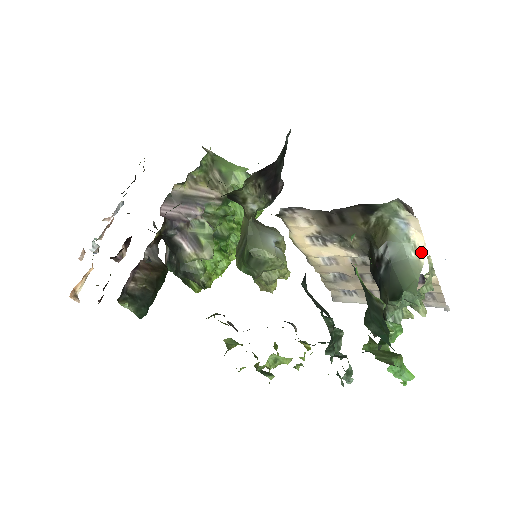
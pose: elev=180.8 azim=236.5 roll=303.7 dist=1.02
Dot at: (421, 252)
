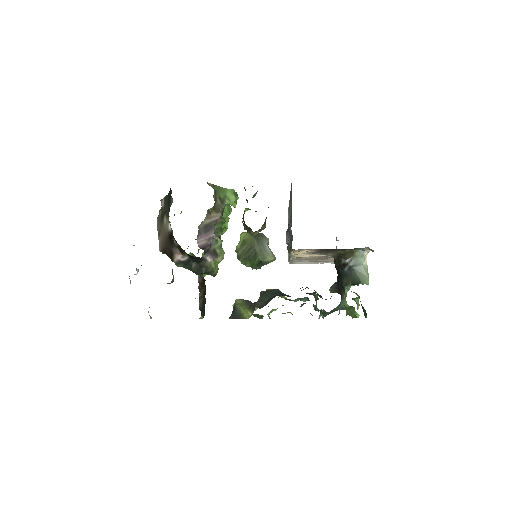
Dot at: (366, 260)
